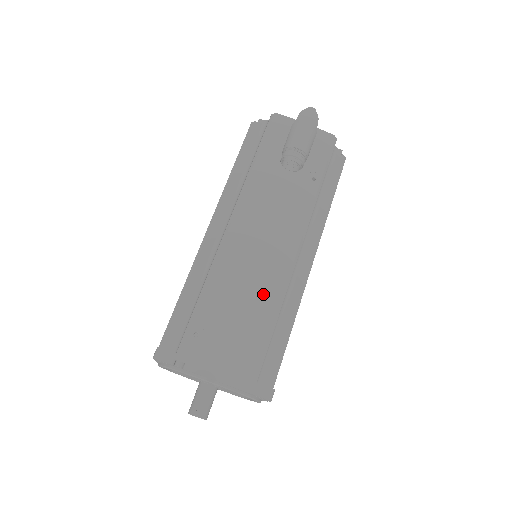
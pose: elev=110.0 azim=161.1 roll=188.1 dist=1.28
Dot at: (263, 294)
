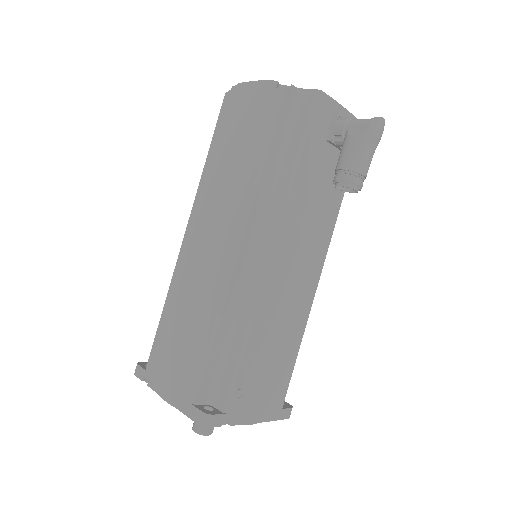
Dot at: (294, 327)
